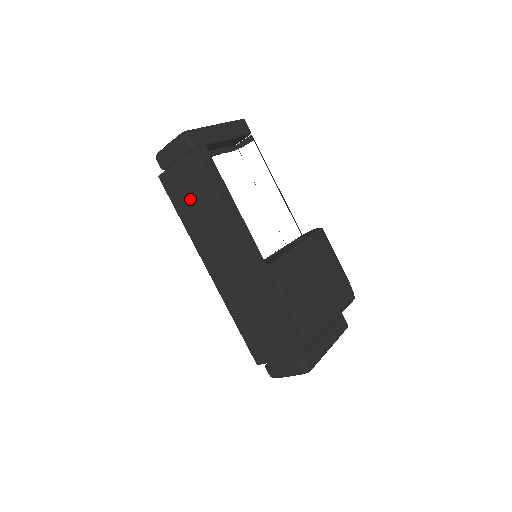
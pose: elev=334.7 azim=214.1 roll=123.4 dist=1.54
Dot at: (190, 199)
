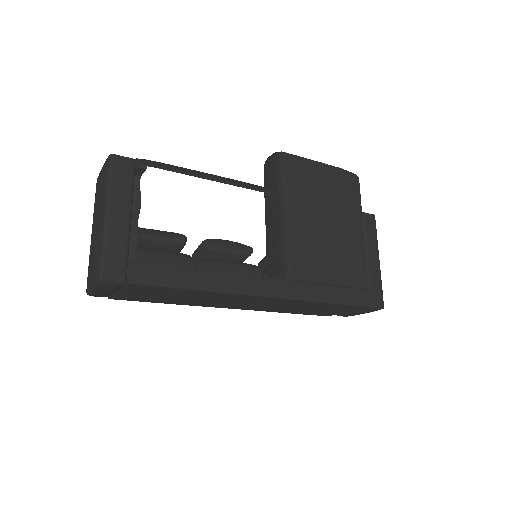
Dot at: (163, 298)
